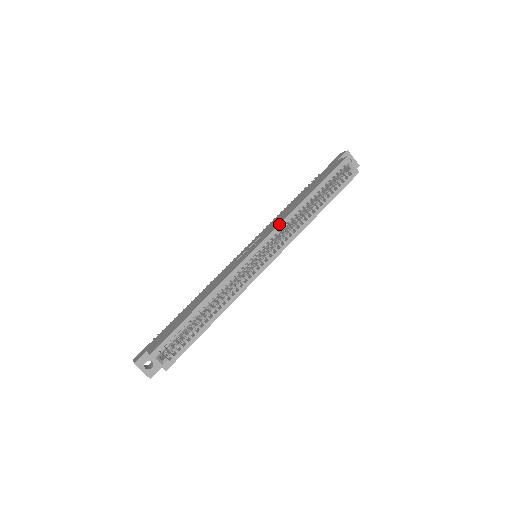
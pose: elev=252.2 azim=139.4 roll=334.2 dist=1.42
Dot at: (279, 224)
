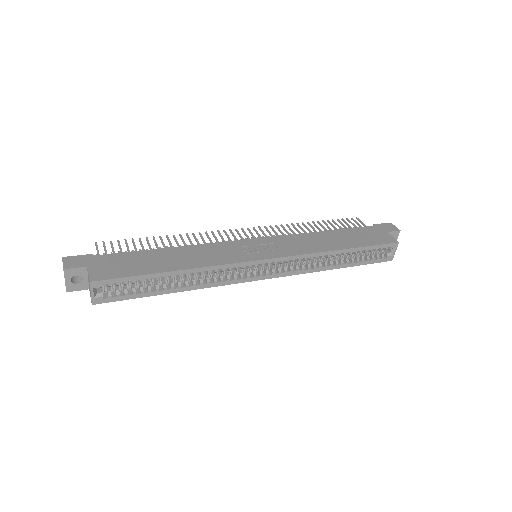
Dot at: (303, 254)
